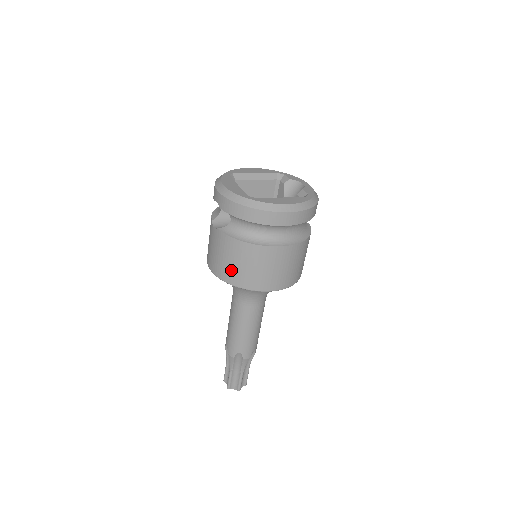
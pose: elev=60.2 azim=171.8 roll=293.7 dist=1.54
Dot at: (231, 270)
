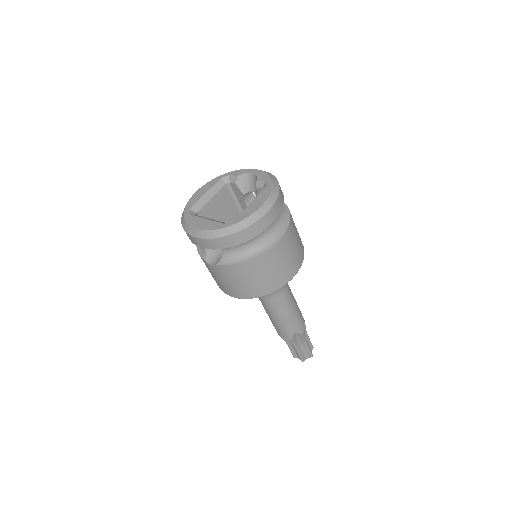
Dot at: (251, 287)
